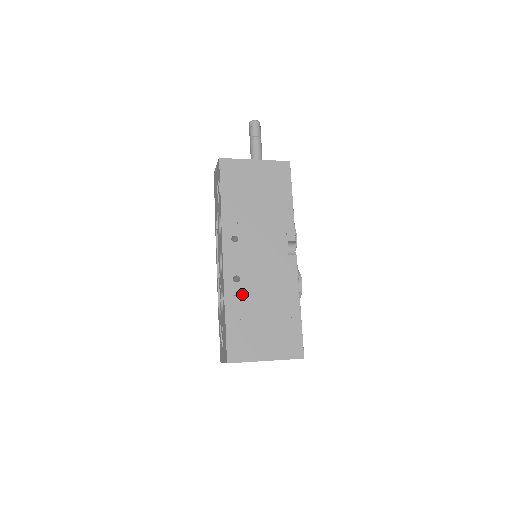
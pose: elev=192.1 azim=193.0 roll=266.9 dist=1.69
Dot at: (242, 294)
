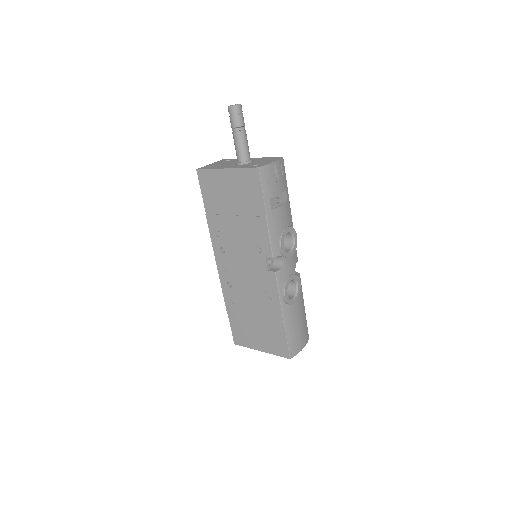
Dot at: (235, 297)
